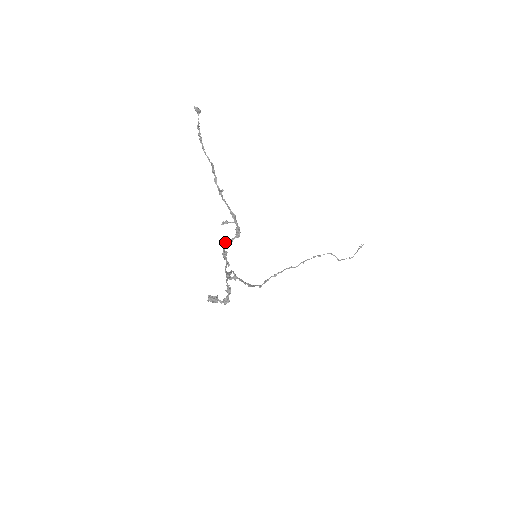
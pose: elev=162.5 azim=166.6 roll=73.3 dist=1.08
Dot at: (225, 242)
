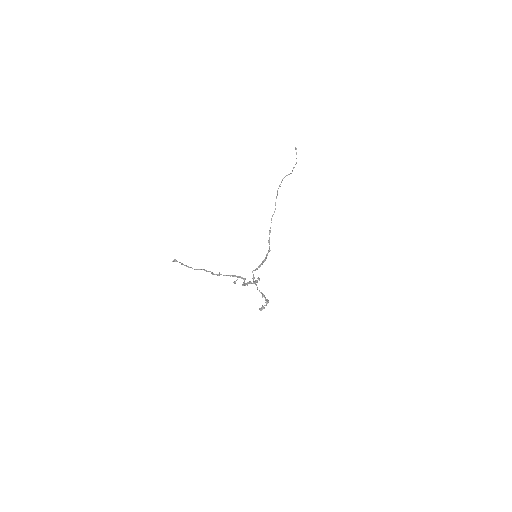
Dot at: (242, 284)
